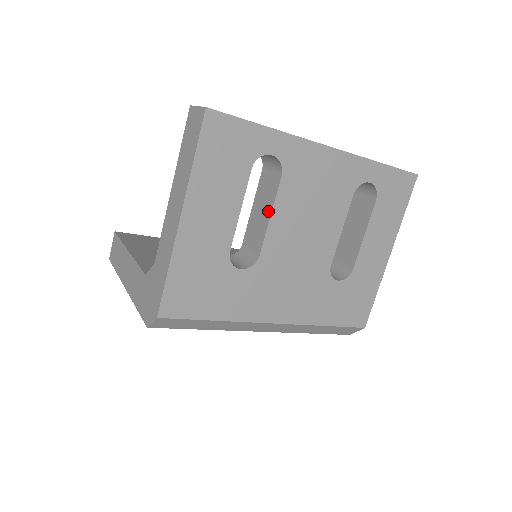
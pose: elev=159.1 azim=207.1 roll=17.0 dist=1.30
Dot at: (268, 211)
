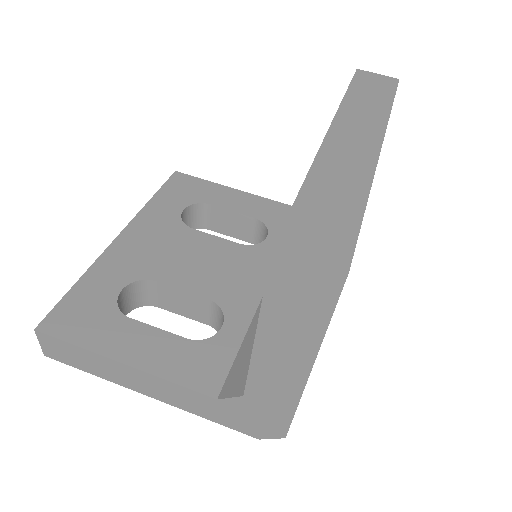
Dot at: occluded
